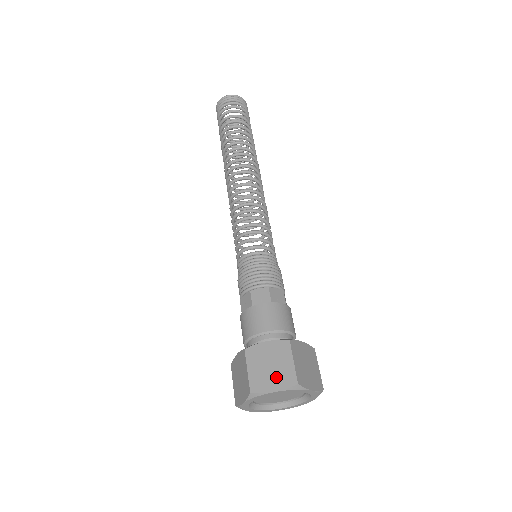
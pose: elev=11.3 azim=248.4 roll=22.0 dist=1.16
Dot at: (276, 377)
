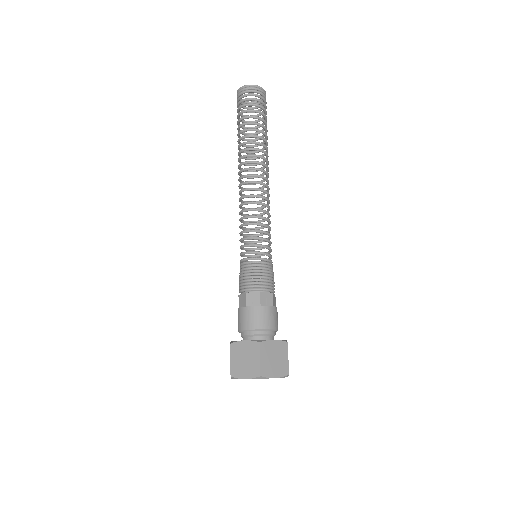
Dot at: (277, 368)
